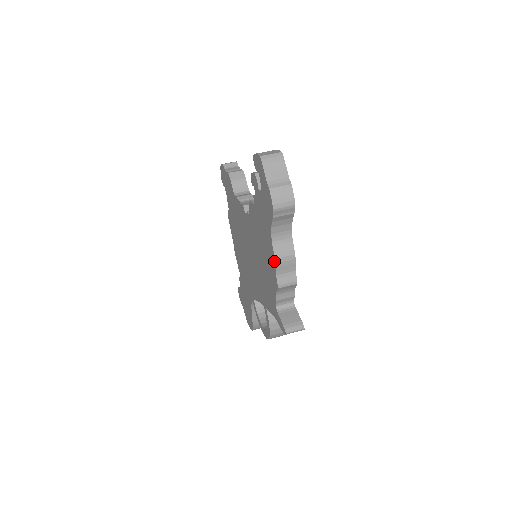
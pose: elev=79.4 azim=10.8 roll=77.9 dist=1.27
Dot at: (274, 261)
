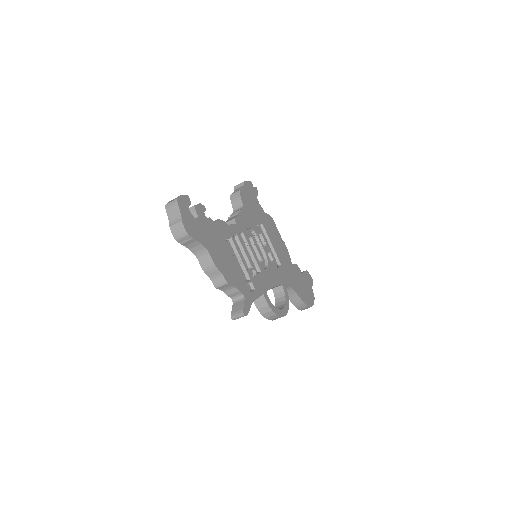
Dot at: (204, 270)
